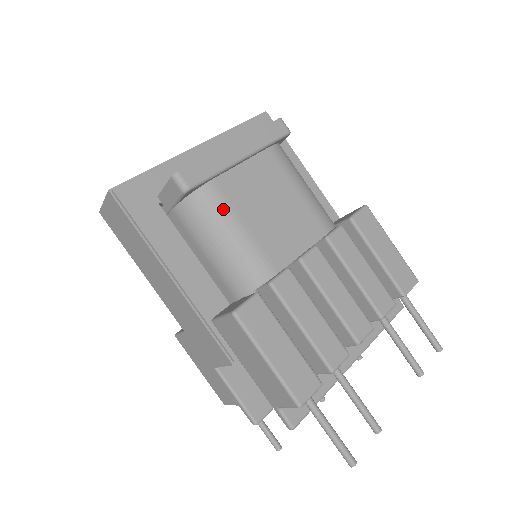
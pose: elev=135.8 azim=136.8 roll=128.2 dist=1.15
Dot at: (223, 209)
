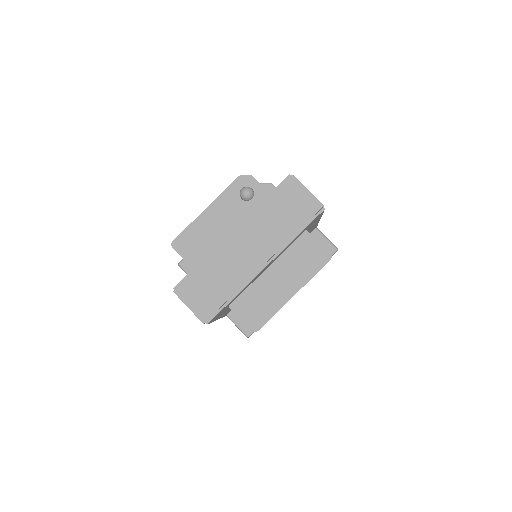
Dot at: occluded
